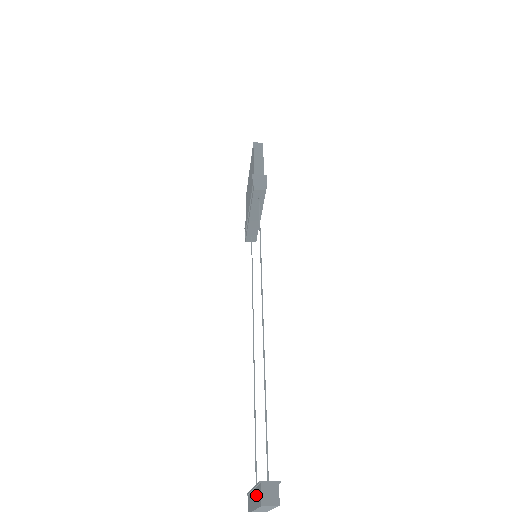
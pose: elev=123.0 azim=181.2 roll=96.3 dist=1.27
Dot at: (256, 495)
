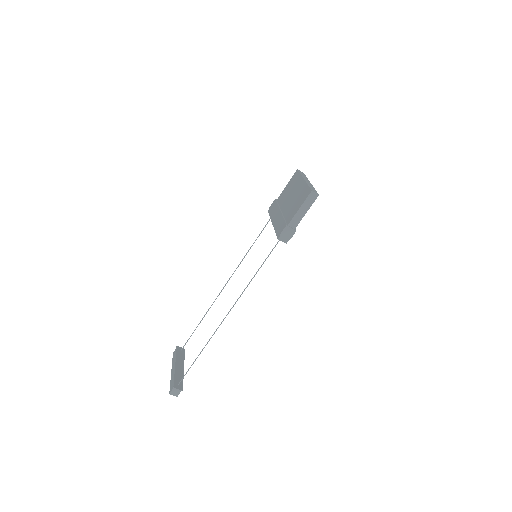
Dot at: (173, 377)
